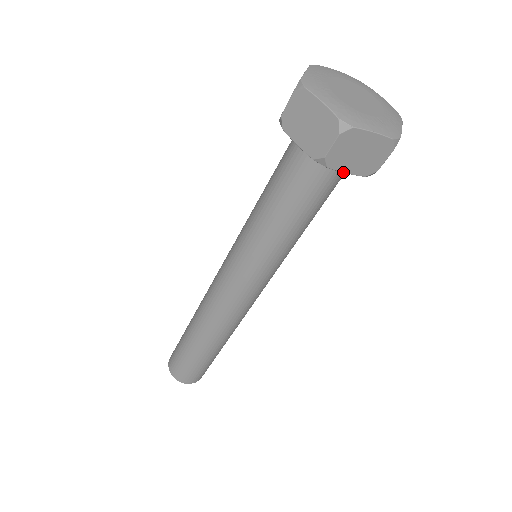
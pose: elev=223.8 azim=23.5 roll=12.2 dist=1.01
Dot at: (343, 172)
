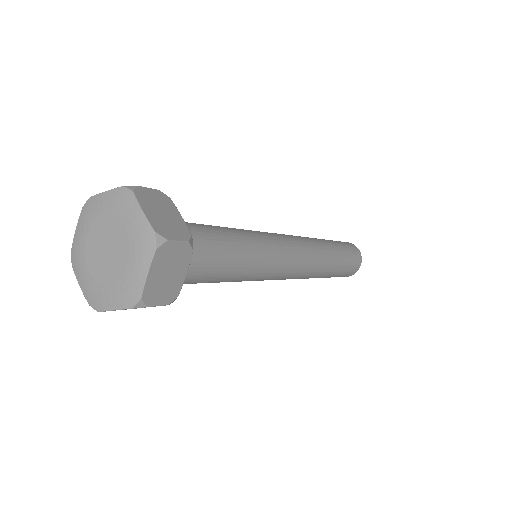
Dot at: occluded
